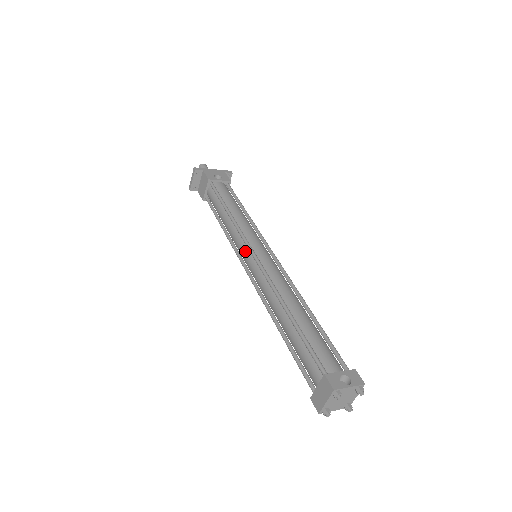
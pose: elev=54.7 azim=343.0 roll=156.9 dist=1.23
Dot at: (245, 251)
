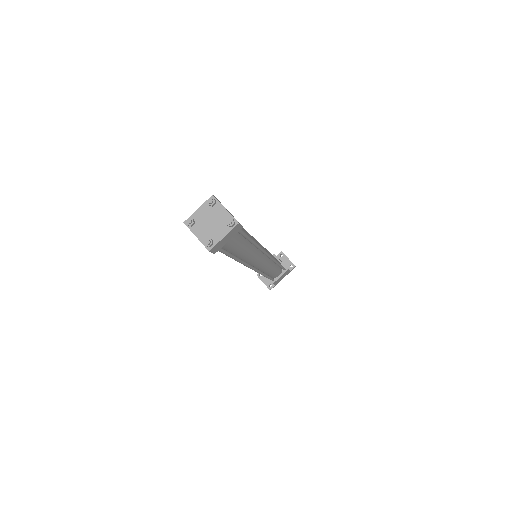
Dot at: occluded
